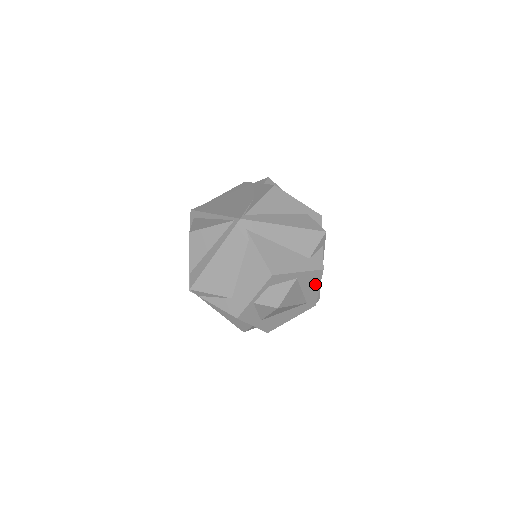
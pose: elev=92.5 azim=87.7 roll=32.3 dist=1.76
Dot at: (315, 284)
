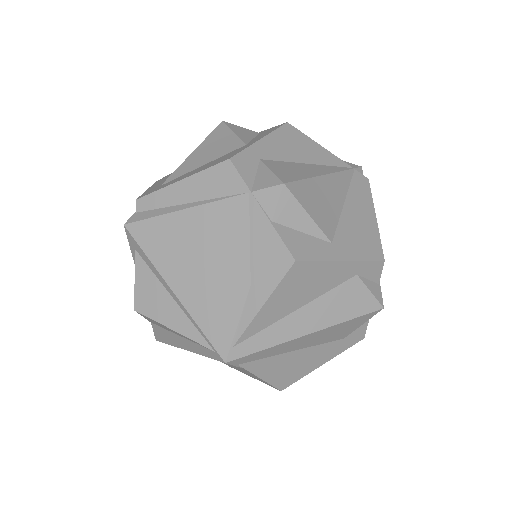
Dot at: occluded
